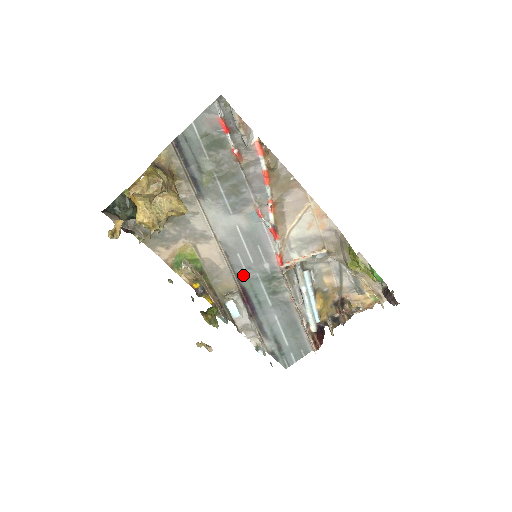
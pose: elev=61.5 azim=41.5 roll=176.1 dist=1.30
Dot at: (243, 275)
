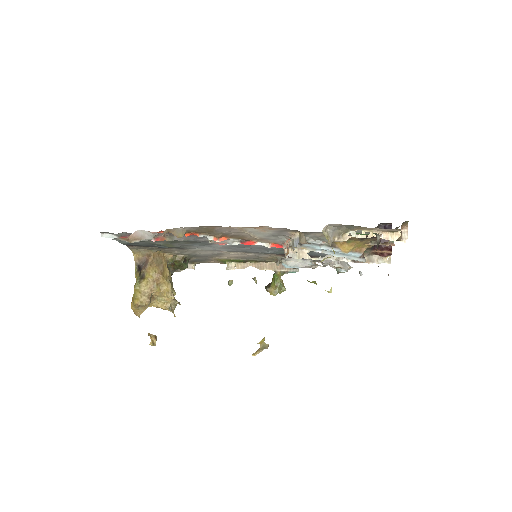
Dot at: (270, 252)
